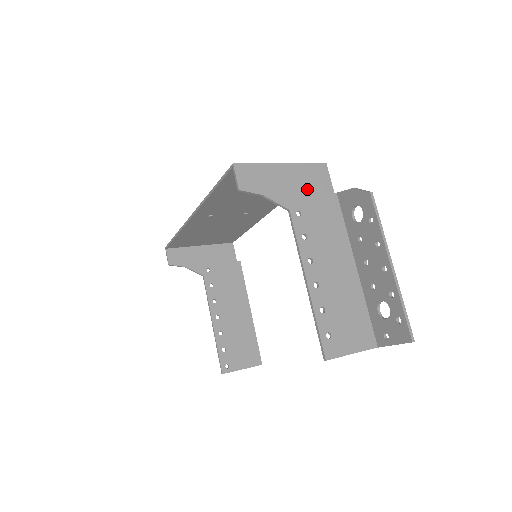
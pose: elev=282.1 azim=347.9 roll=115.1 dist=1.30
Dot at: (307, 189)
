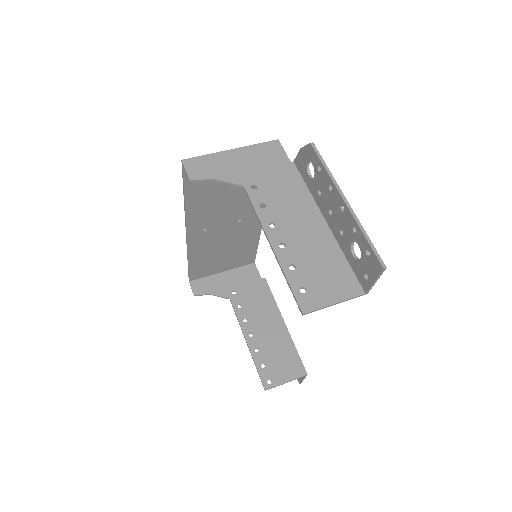
Dot at: (260, 165)
